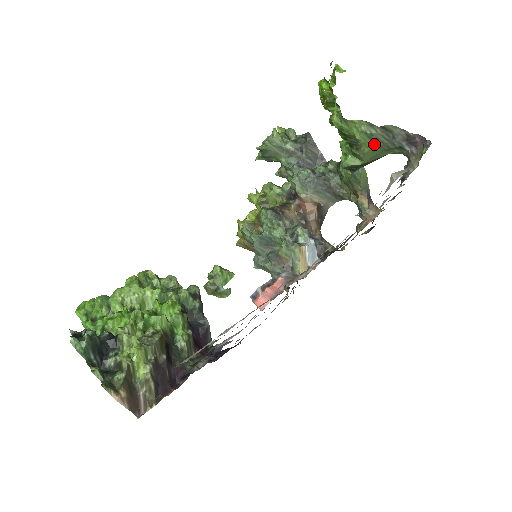
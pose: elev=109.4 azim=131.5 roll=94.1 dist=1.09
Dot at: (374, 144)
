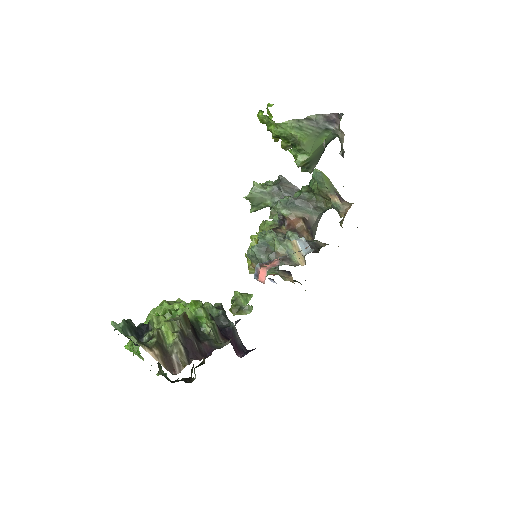
Dot at: (307, 134)
